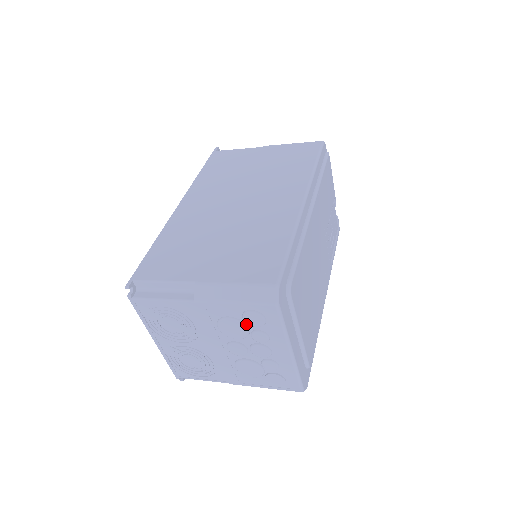
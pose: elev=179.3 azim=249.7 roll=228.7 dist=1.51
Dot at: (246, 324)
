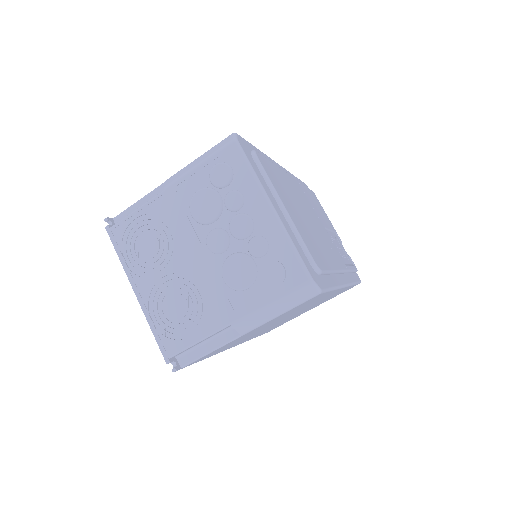
Dot at: (216, 191)
